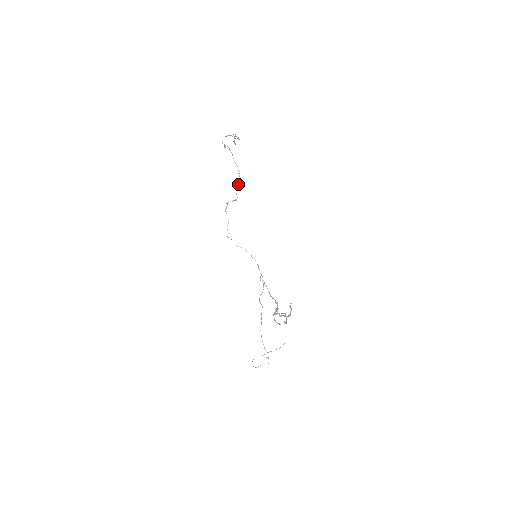
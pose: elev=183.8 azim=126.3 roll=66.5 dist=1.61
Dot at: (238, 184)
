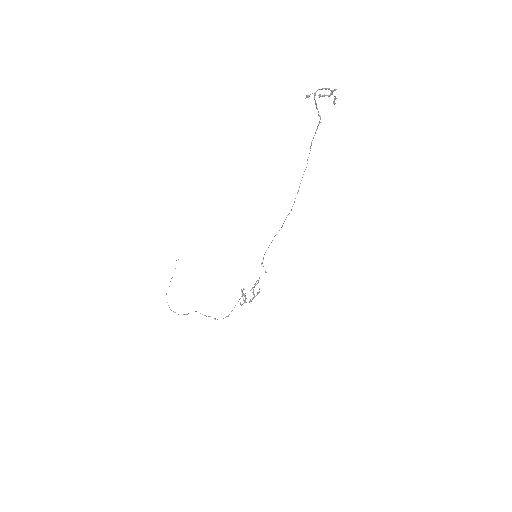
Dot at: occluded
